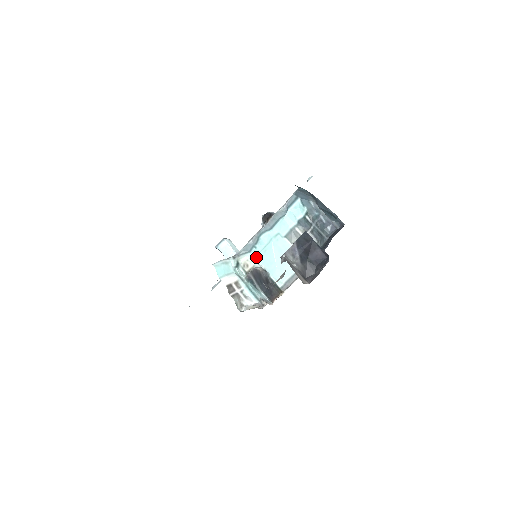
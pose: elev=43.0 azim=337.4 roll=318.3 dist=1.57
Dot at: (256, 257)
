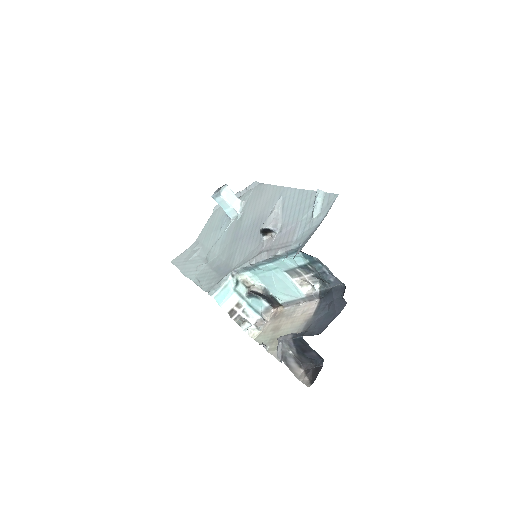
Dot at: (255, 276)
